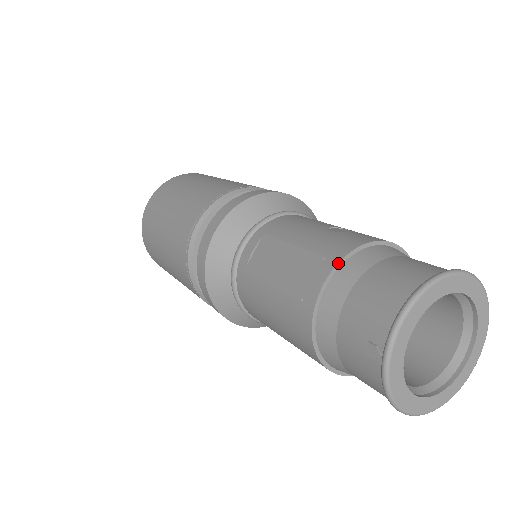
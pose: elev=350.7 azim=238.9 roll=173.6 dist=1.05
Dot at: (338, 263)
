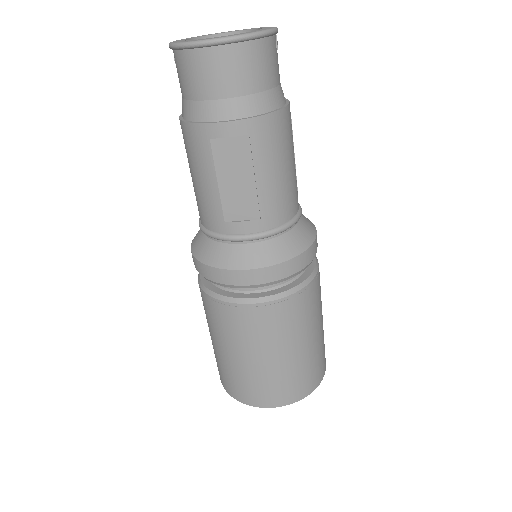
Dot at: occluded
